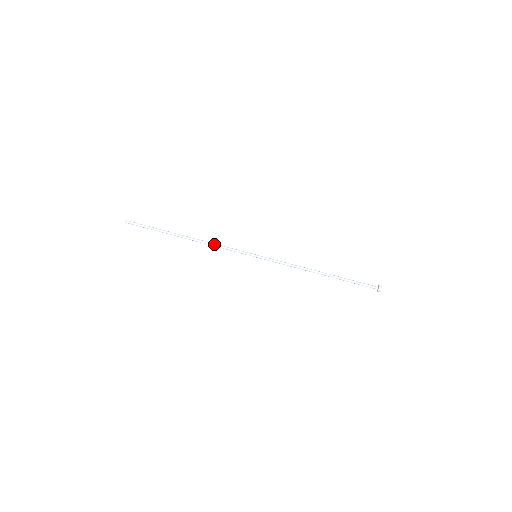
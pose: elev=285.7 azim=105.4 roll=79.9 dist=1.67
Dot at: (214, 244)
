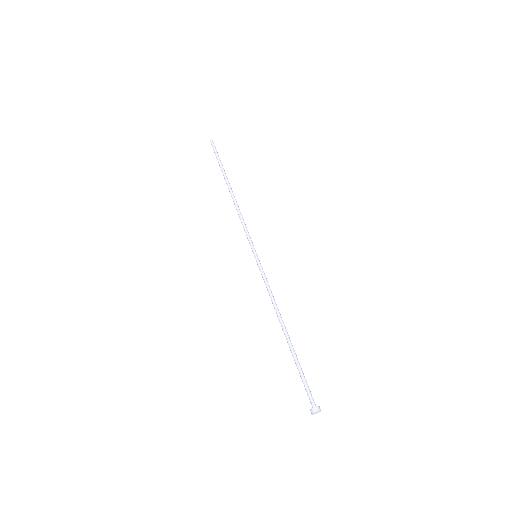
Dot at: occluded
